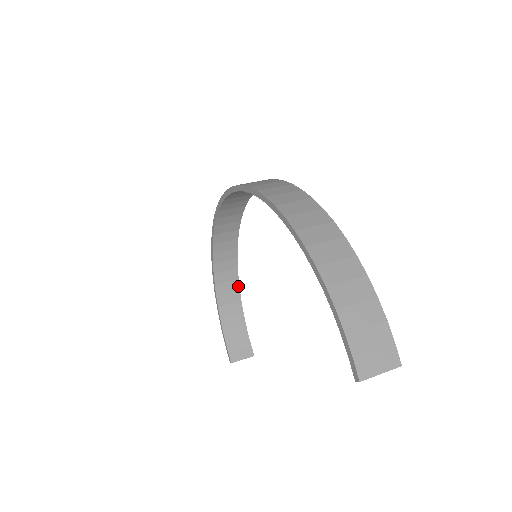
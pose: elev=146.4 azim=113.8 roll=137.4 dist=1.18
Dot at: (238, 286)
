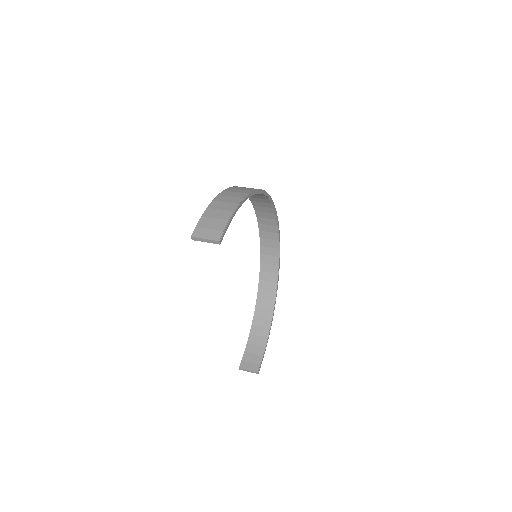
Dot at: (272, 316)
